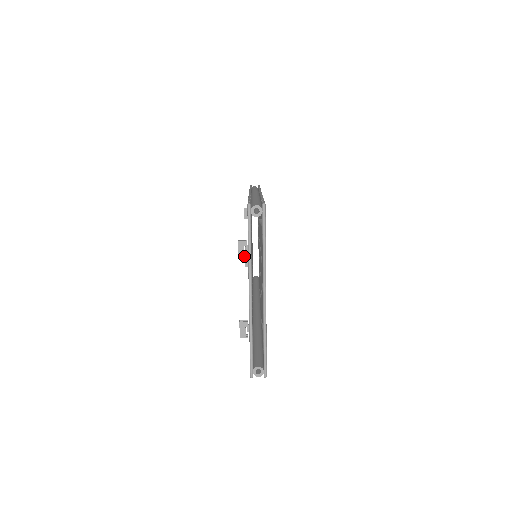
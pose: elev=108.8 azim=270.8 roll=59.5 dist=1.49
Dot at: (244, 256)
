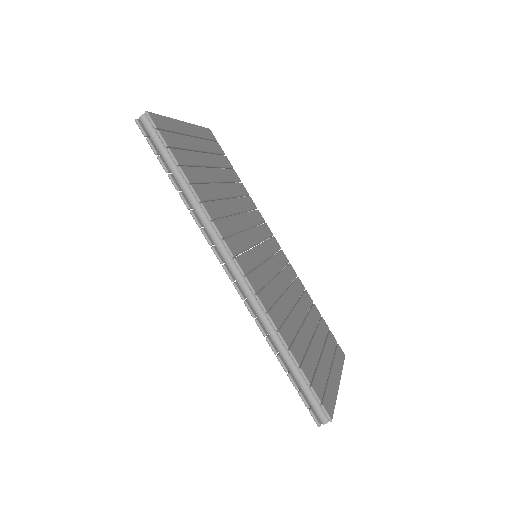
Dot at: occluded
